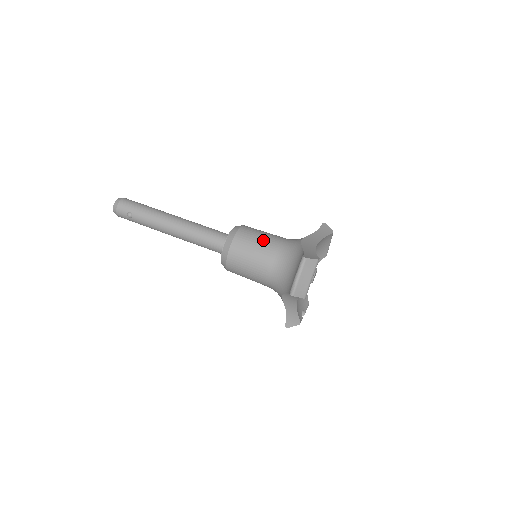
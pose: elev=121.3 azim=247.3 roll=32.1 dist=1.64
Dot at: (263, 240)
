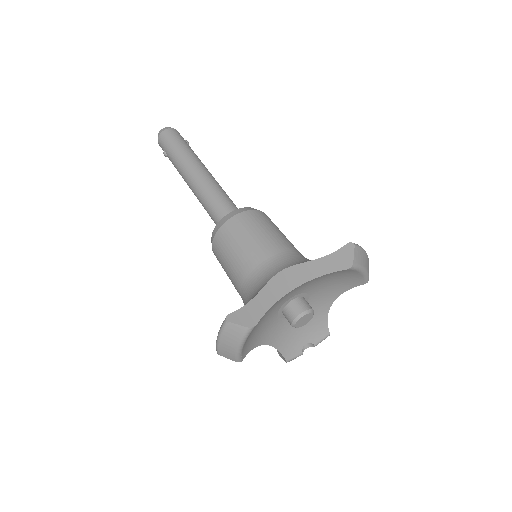
Dot at: (242, 249)
